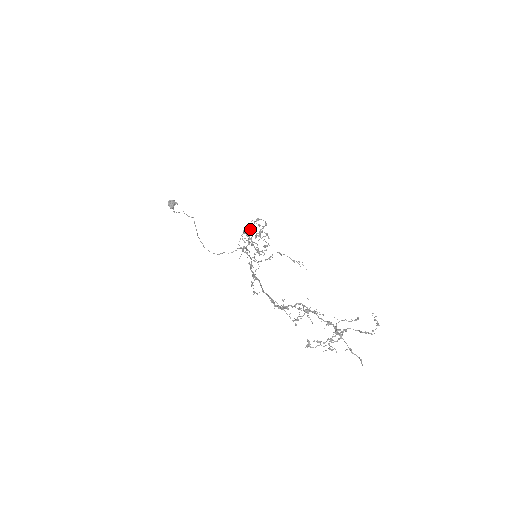
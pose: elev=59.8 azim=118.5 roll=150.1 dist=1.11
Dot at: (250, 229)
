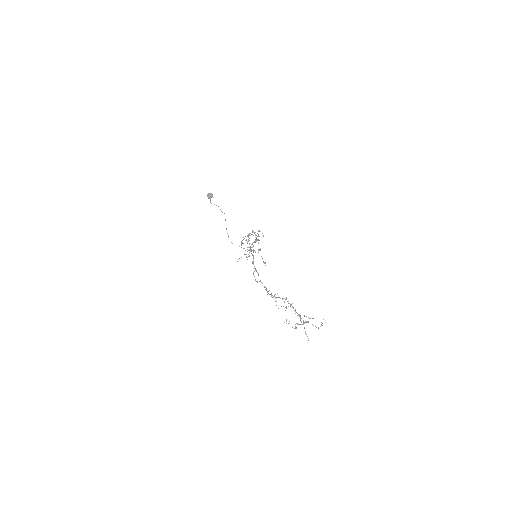
Dot at: (253, 235)
